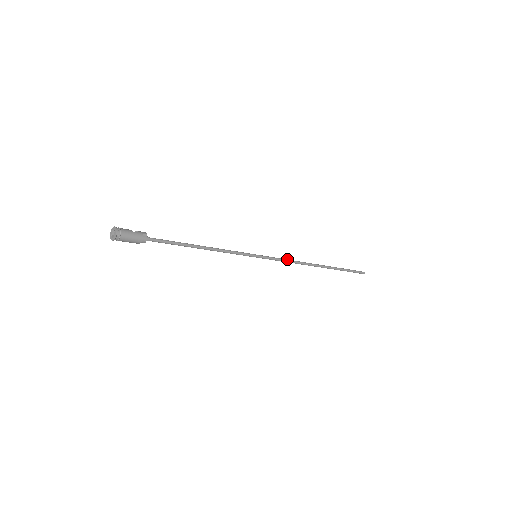
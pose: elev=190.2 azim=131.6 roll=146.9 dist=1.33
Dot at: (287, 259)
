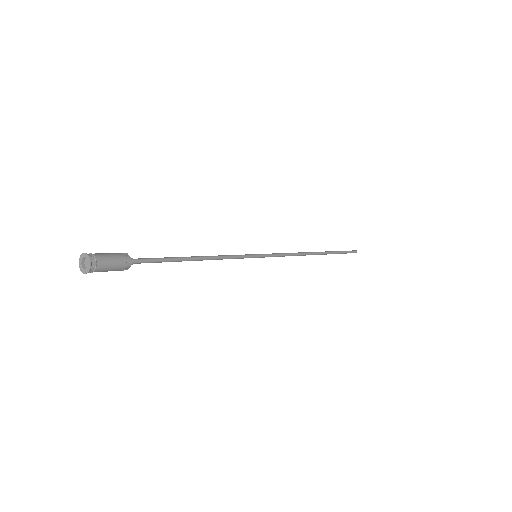
Dot at: (285, 253)
